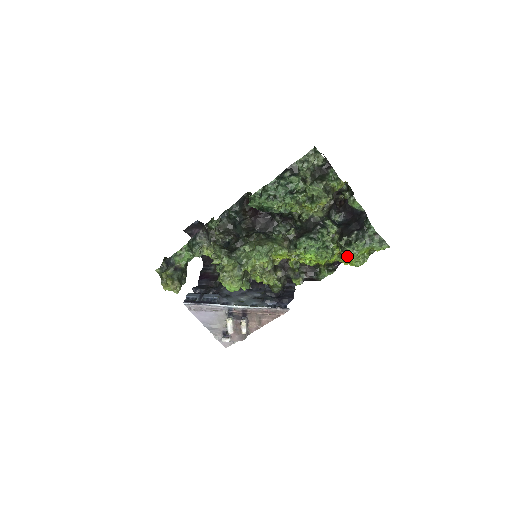
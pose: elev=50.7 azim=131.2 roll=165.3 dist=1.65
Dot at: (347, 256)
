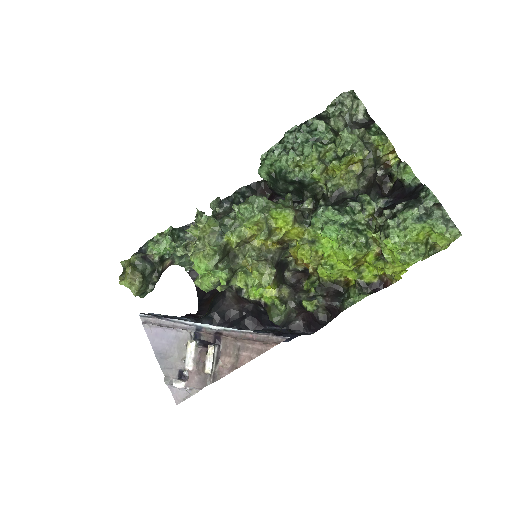
Dot at: (387, 236)
